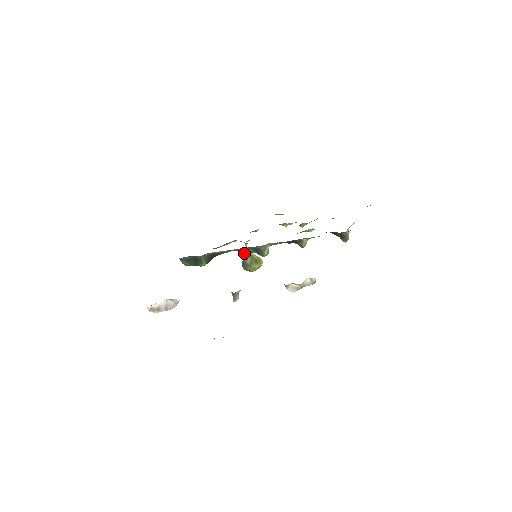
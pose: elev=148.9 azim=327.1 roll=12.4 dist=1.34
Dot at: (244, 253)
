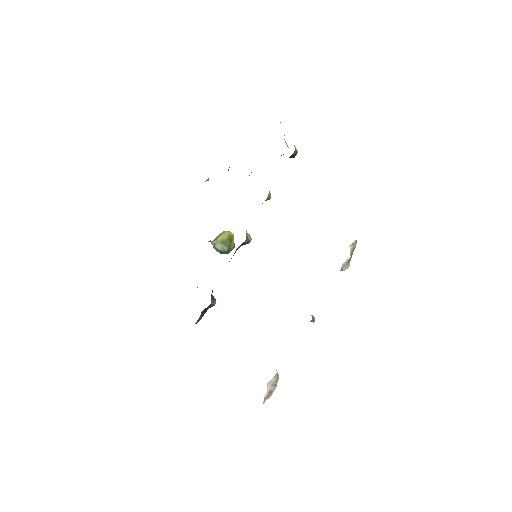
Dot at: (214, 247)
